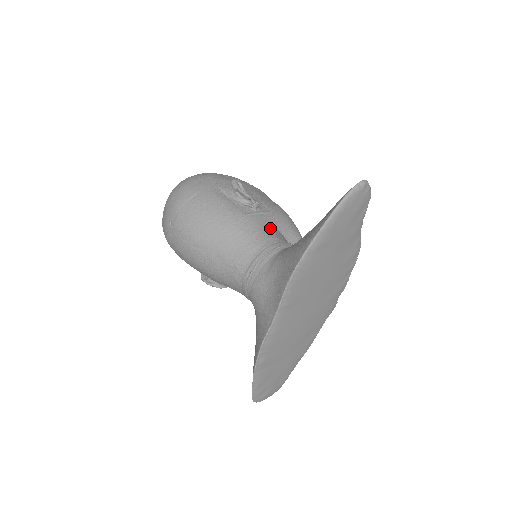
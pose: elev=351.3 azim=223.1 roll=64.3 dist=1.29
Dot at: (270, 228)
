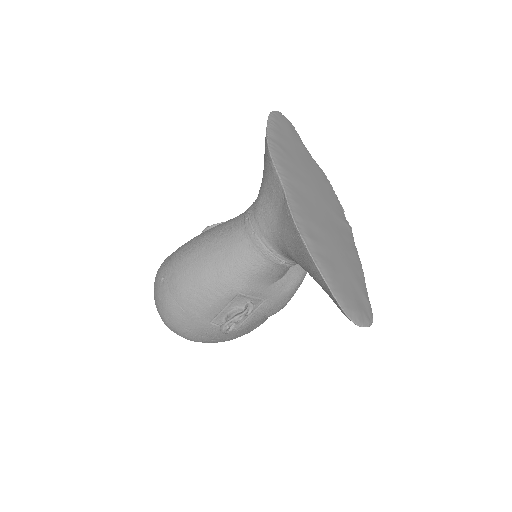
Dot at: occluded
